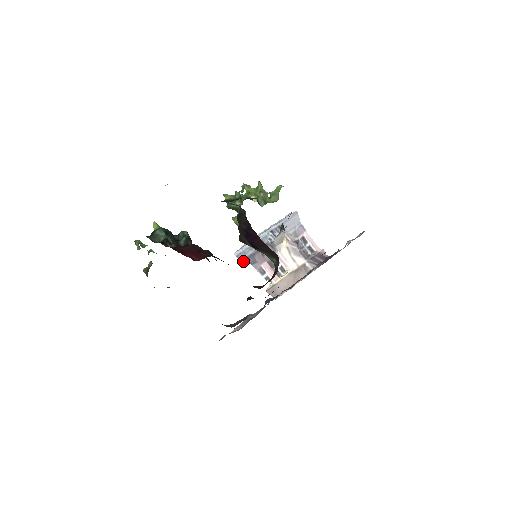
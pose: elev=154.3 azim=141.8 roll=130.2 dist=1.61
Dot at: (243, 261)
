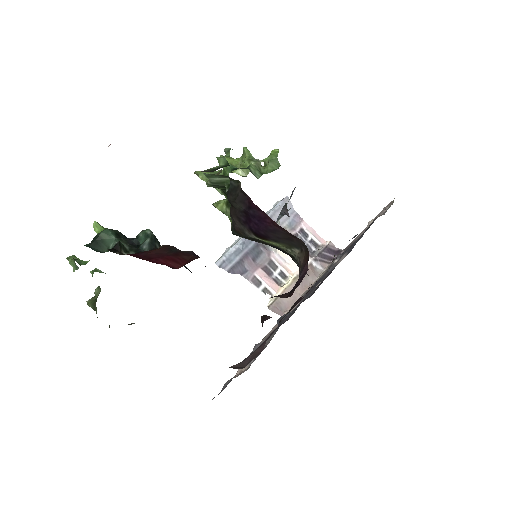
Dot at: (229, 272)
